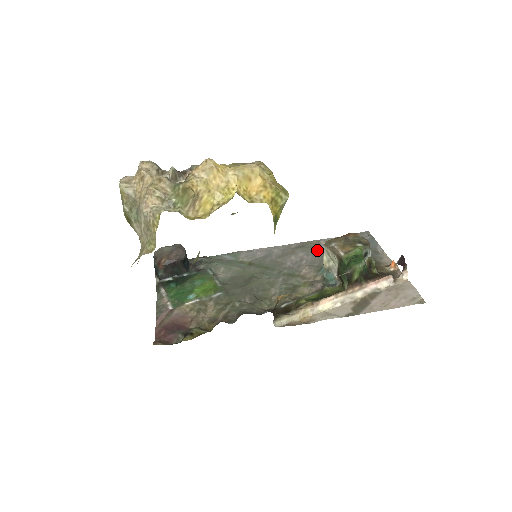
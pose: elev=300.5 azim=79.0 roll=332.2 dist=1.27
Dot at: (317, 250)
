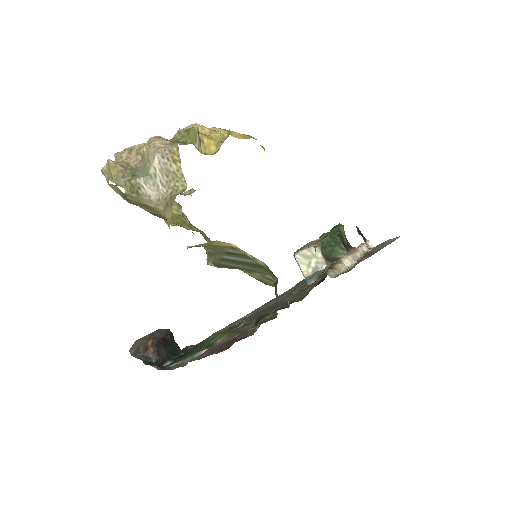
Dot at: (284, 294)
